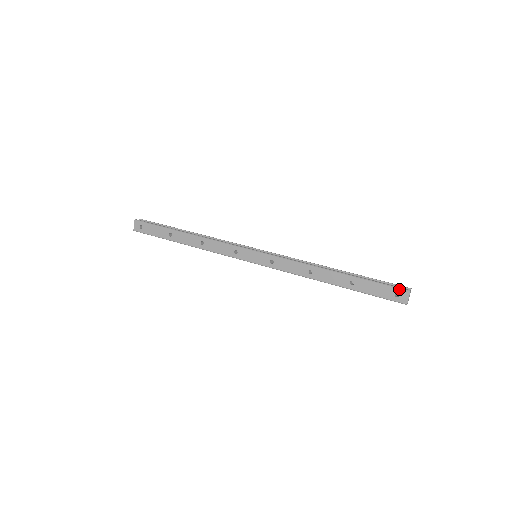
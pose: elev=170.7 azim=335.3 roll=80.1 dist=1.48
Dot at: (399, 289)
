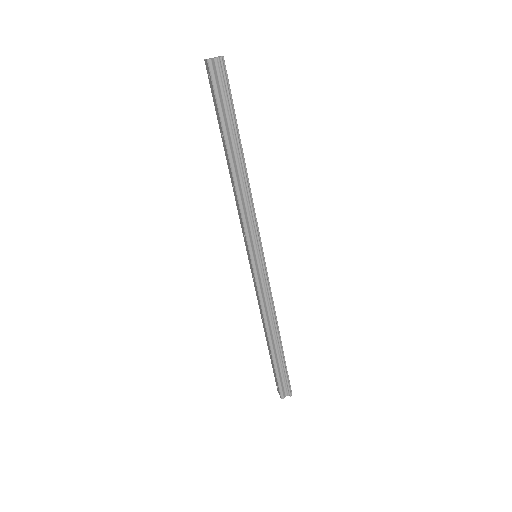
Dot at: (279, 392)
